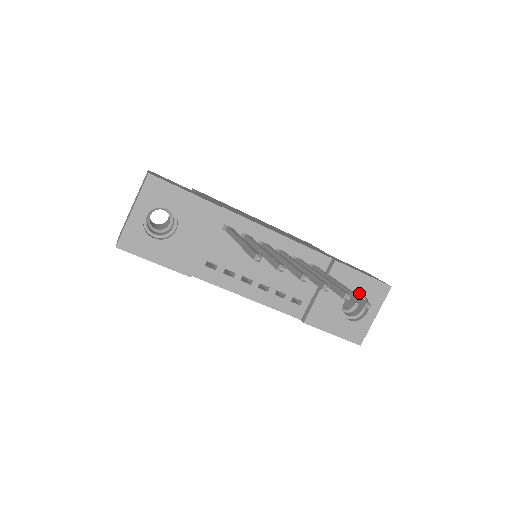
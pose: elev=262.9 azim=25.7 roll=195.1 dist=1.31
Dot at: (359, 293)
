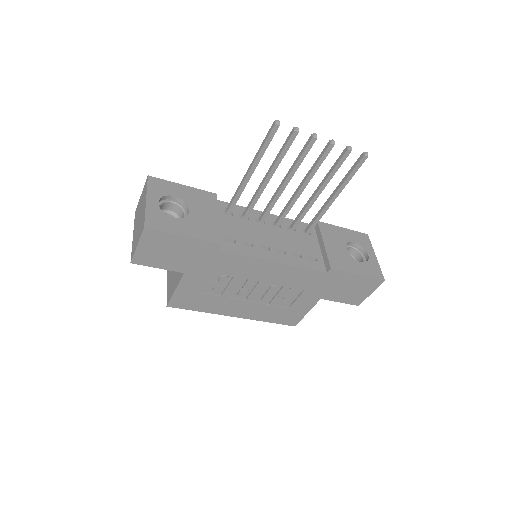
Dot at: (351, 241)
